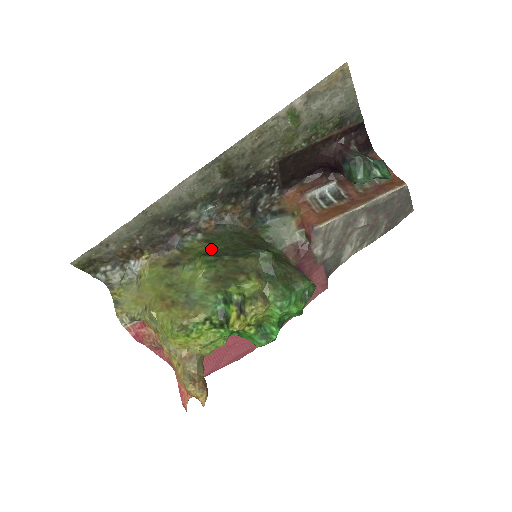
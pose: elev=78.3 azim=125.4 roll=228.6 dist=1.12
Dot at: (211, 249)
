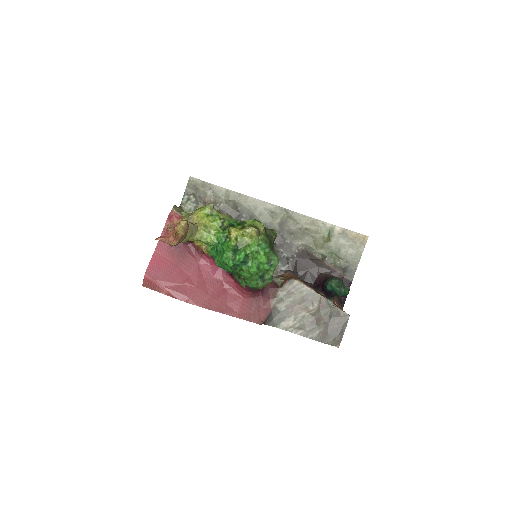
Dot at: occluded
